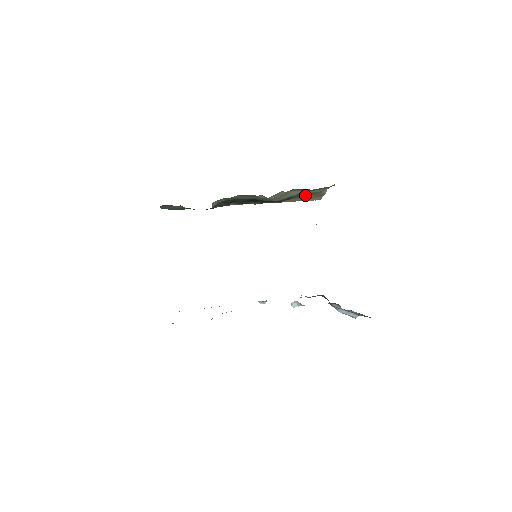
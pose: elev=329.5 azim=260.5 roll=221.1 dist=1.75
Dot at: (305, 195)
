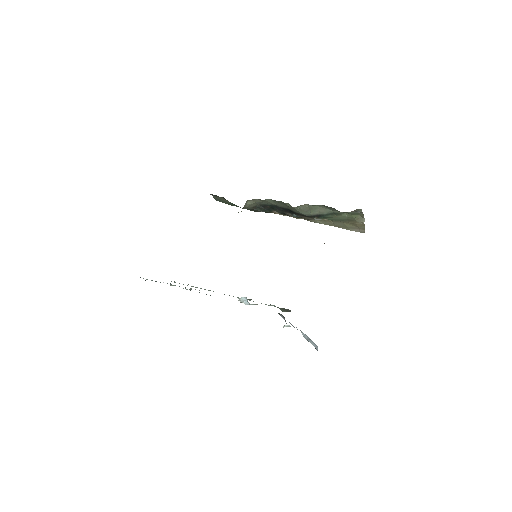
Dot at: (341, 219)
